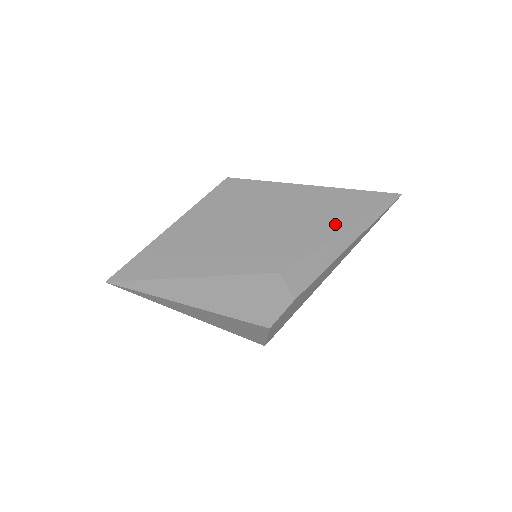
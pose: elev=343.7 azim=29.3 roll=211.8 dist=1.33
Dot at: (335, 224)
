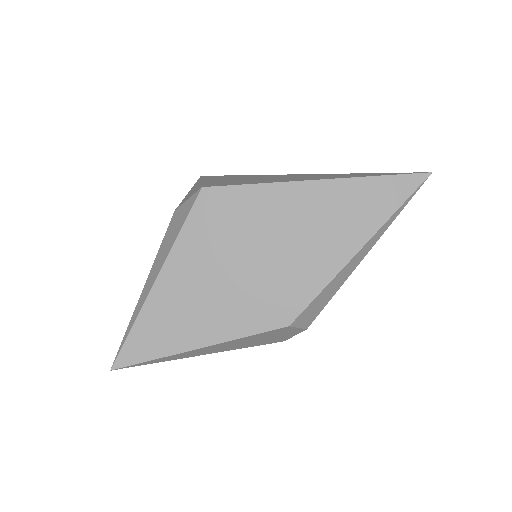
Dot at: (346, 243)
